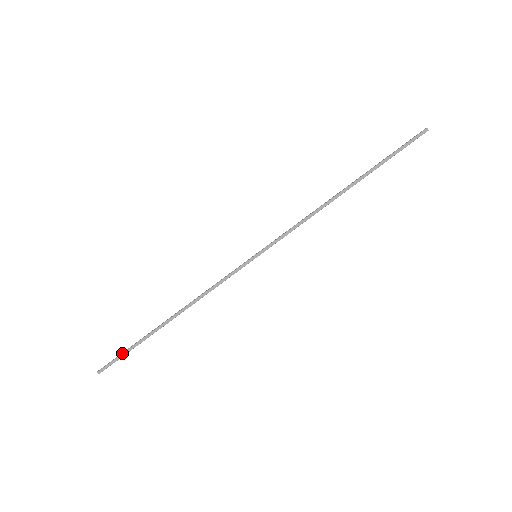
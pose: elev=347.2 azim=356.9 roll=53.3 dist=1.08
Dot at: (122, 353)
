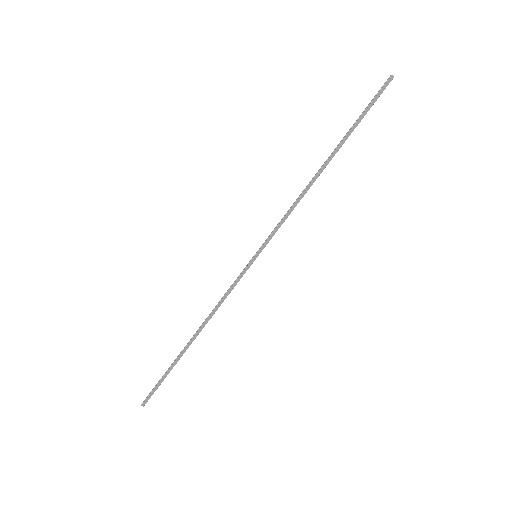
Dot at: (158, 383)
